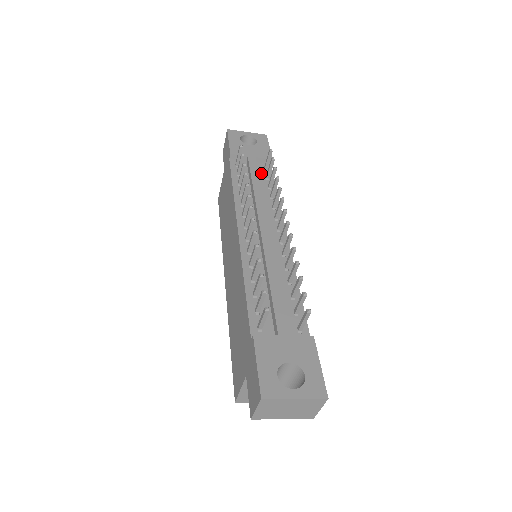
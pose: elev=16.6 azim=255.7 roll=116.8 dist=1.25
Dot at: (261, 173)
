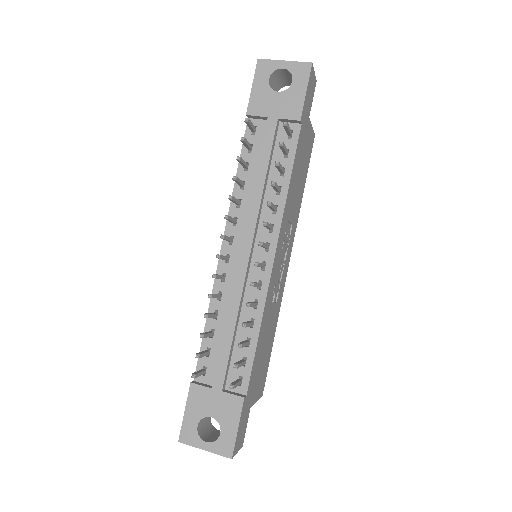
Dot at: occluded
